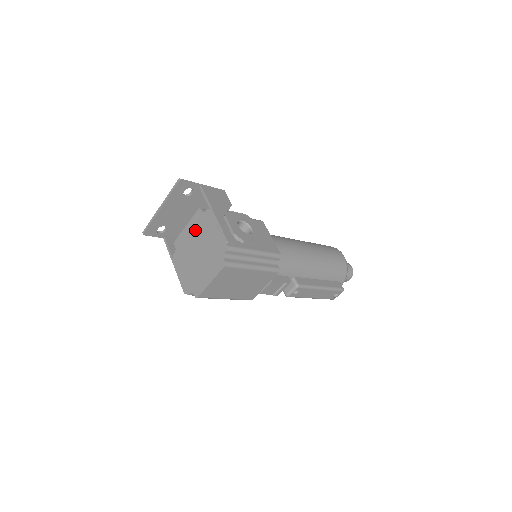
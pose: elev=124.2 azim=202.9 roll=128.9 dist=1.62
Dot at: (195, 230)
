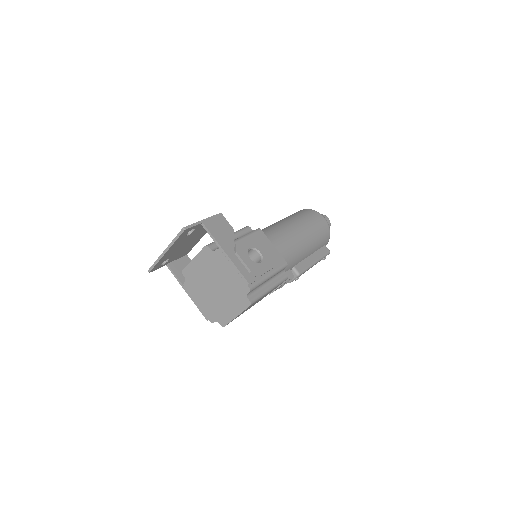
Dot at: (206, 266)
